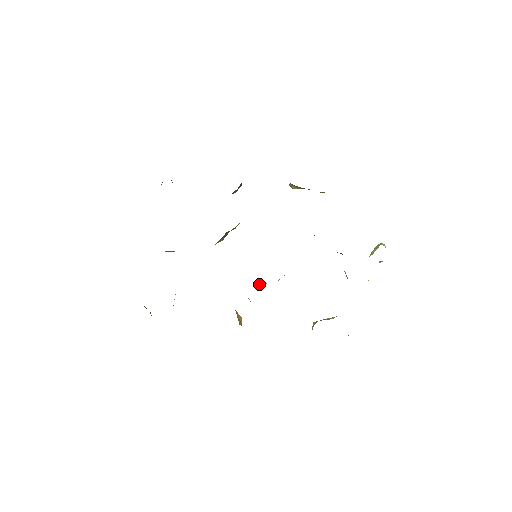
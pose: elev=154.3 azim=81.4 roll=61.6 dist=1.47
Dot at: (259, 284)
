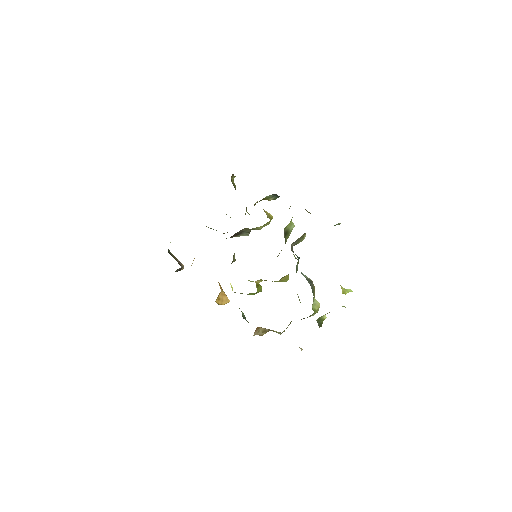
Dot at: (253, 281)
